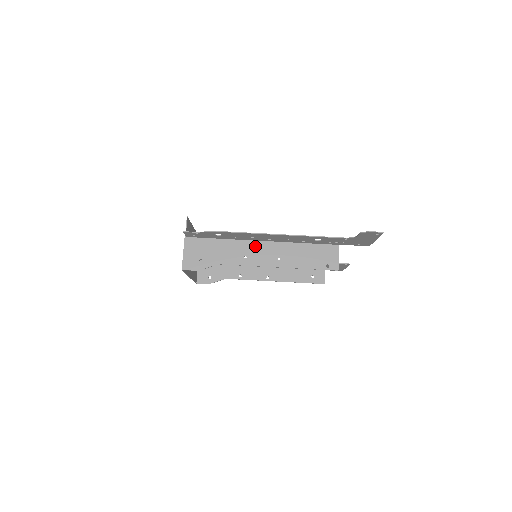
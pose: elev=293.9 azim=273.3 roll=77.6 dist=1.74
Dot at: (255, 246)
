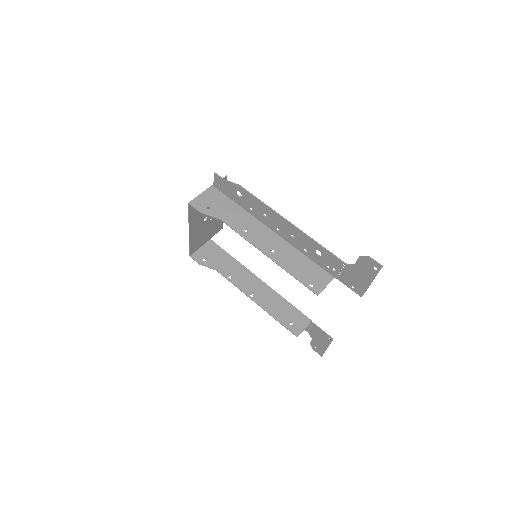
Dot at: (262, 228)
